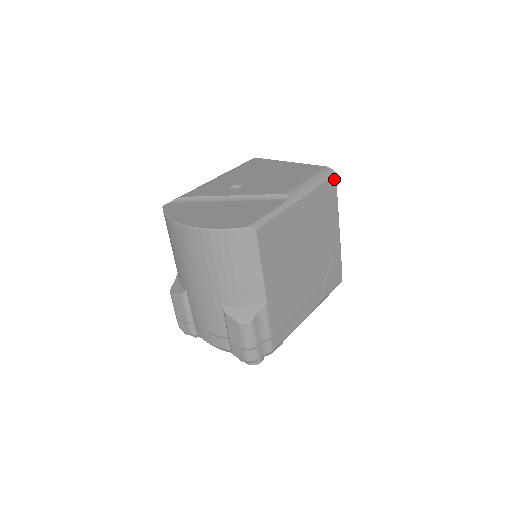
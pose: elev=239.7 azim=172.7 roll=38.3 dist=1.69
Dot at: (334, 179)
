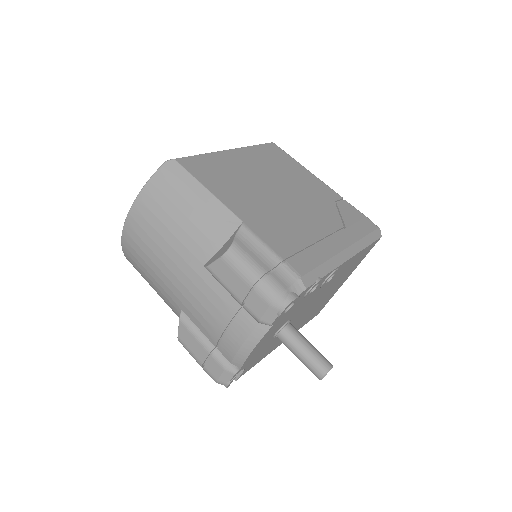
Dot at: (274, 145)
